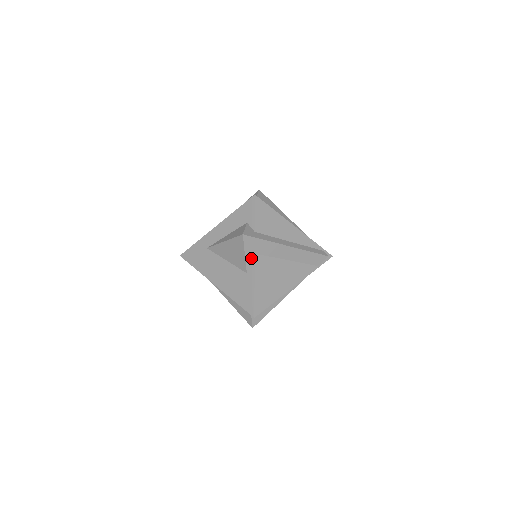
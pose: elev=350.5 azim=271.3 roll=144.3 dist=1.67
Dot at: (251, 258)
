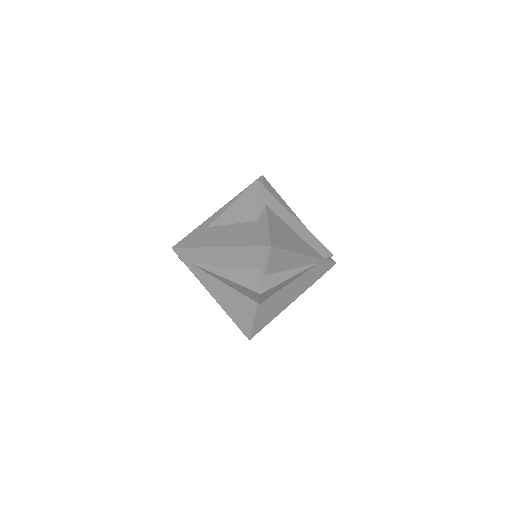
Dot at: (262, 208)
